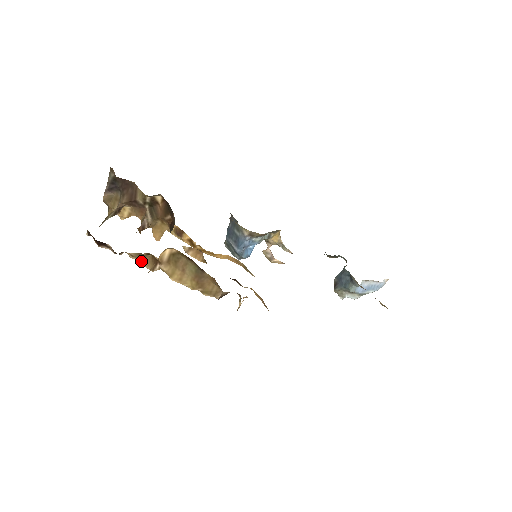
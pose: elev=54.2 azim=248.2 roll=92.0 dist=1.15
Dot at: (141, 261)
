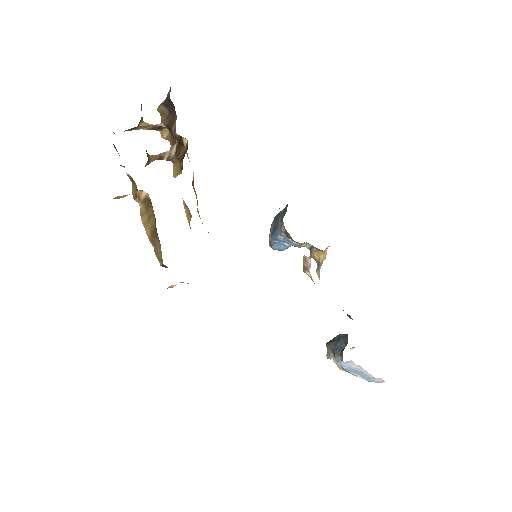
Dot at: (132, 184)
